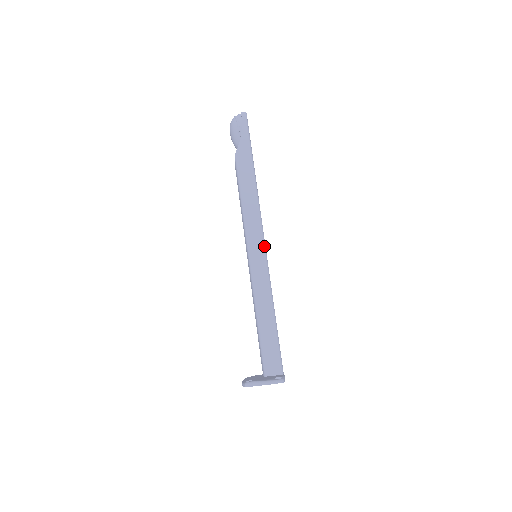
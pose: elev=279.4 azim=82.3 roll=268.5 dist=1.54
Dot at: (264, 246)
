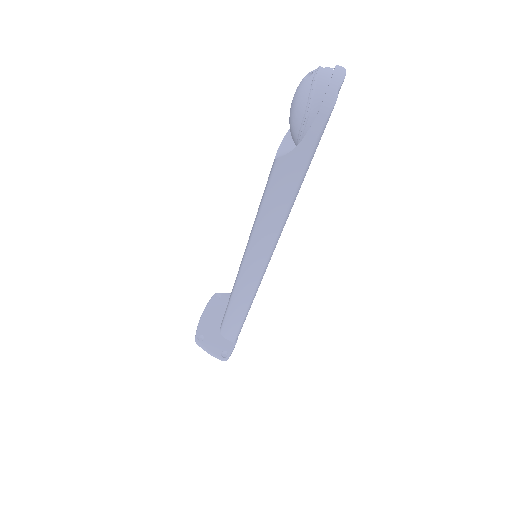
Dot at: (262, 273)
